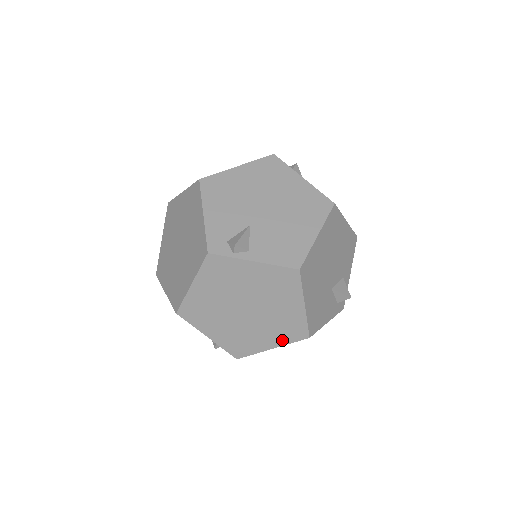
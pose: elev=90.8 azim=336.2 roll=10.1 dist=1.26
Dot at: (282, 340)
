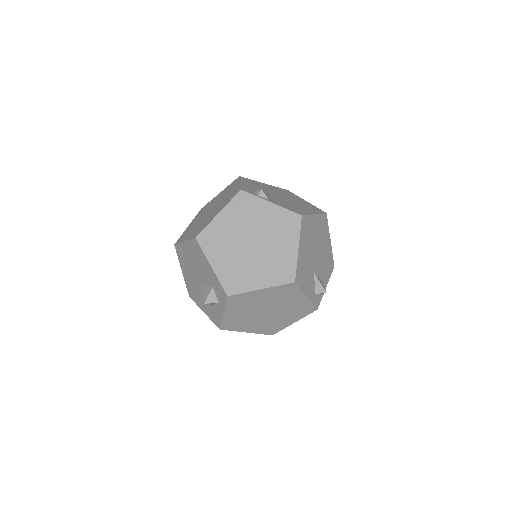
Dot at: (272, 281)
